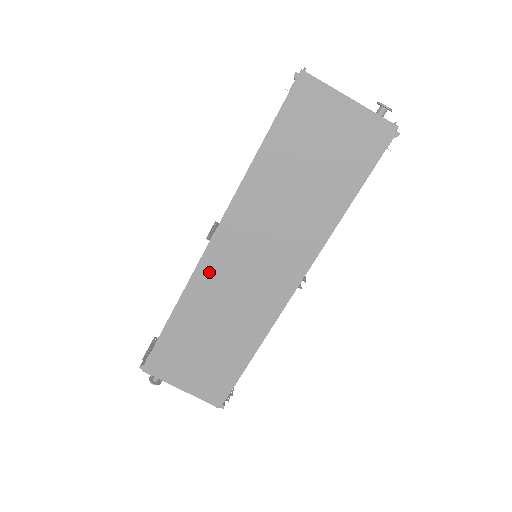
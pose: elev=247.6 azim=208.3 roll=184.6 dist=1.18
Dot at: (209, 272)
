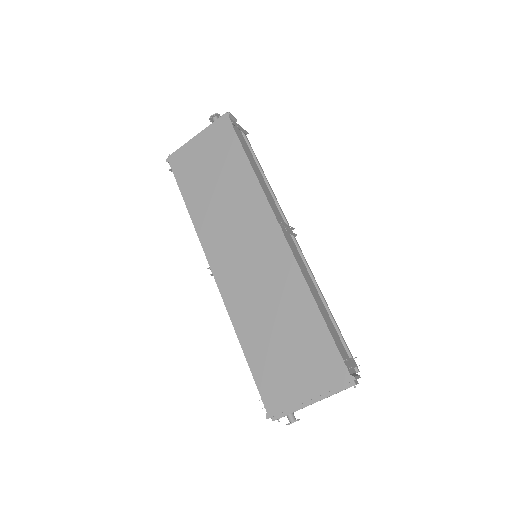
Dot at: (231, 291)
